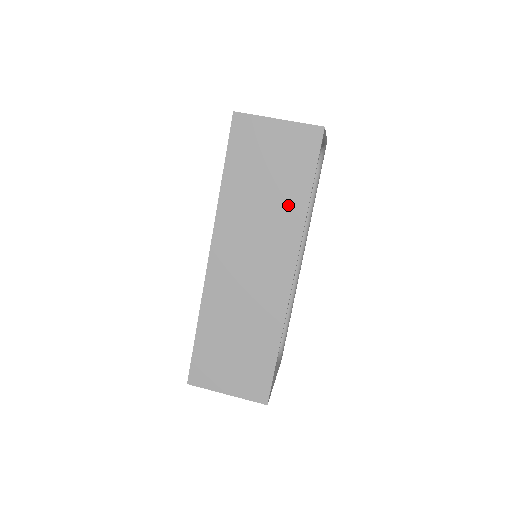
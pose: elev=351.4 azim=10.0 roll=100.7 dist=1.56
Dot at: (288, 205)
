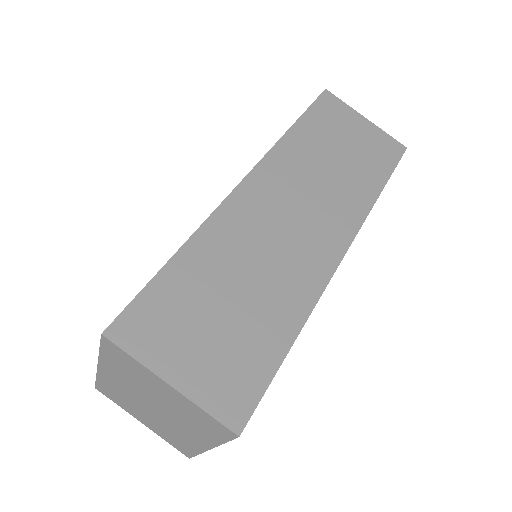
Dot at: (357, 185)
